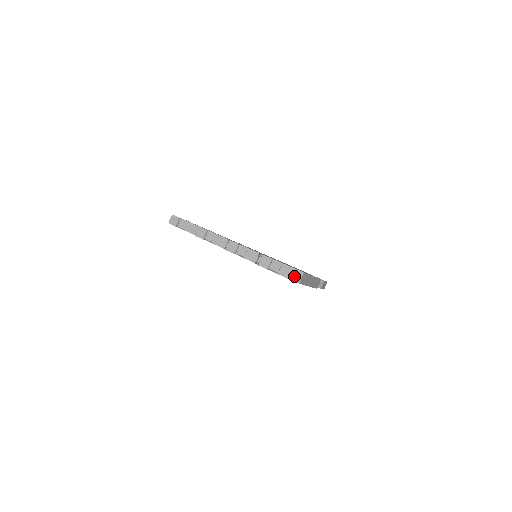
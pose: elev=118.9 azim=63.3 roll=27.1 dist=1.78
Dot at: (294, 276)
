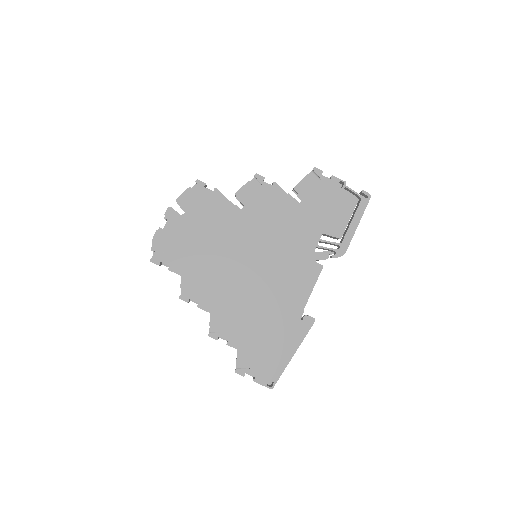
Dot at: occluded
